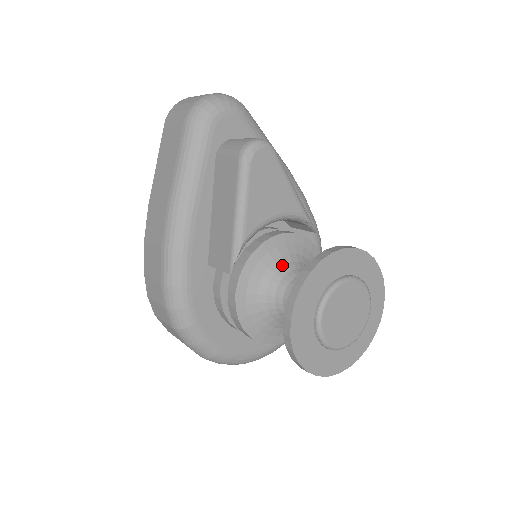
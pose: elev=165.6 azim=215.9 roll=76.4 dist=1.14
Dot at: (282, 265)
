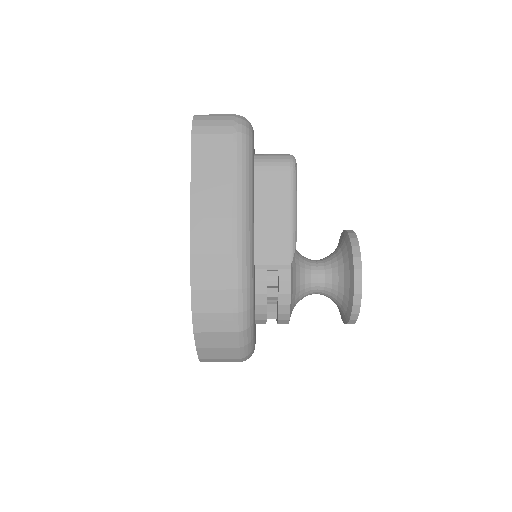
Dot at: (298, 255)
